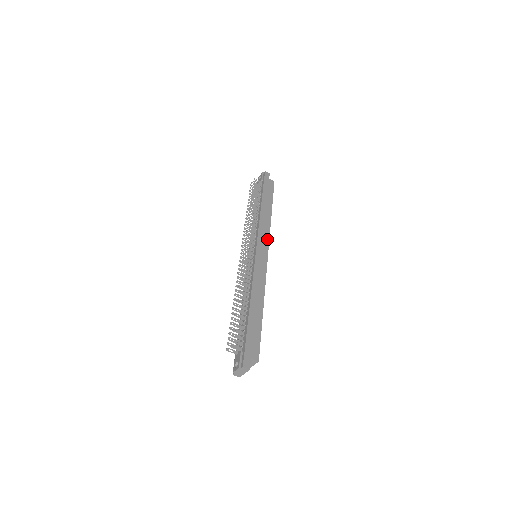
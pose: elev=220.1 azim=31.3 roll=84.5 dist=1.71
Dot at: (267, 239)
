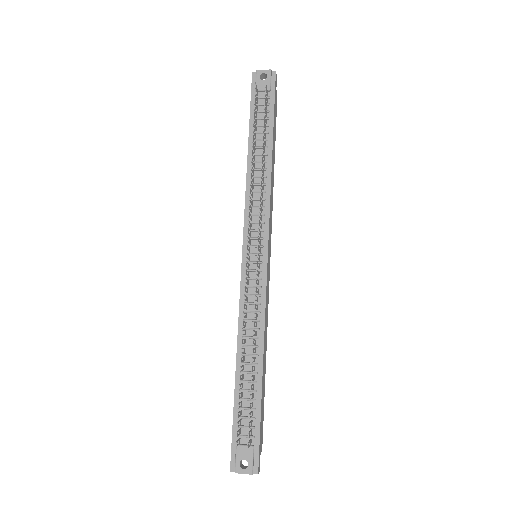
Dot at: (271, 227)
